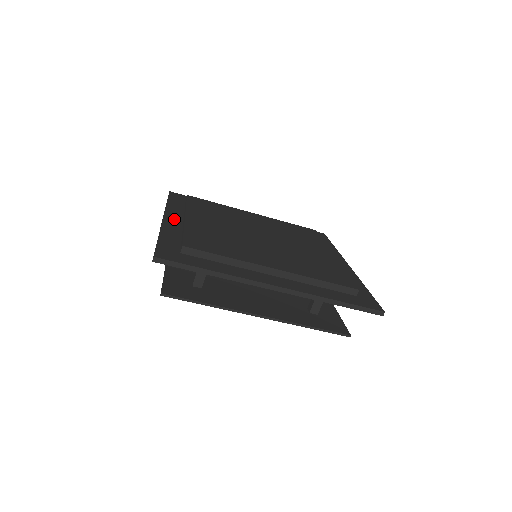
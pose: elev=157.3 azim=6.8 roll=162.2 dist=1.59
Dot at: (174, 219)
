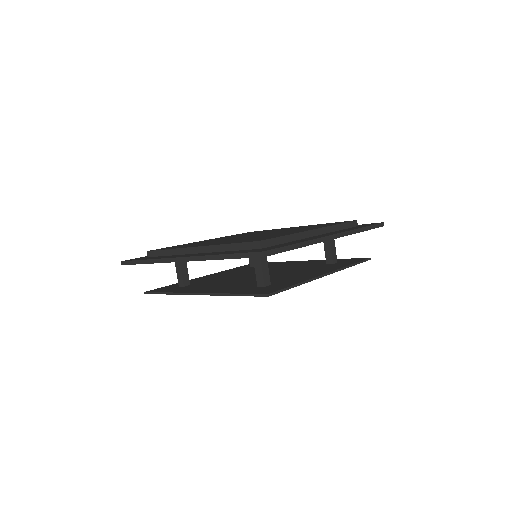
Dot at: (188, 255)
